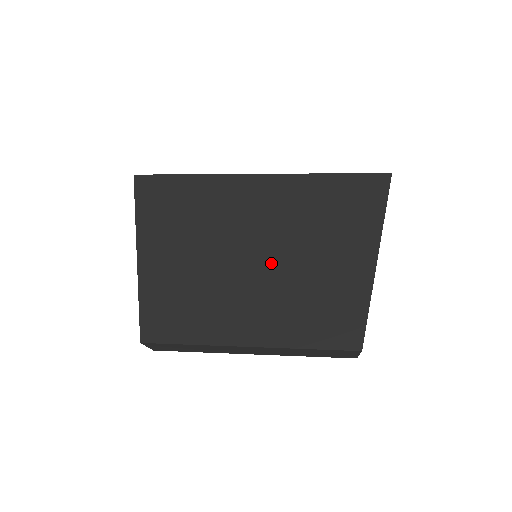
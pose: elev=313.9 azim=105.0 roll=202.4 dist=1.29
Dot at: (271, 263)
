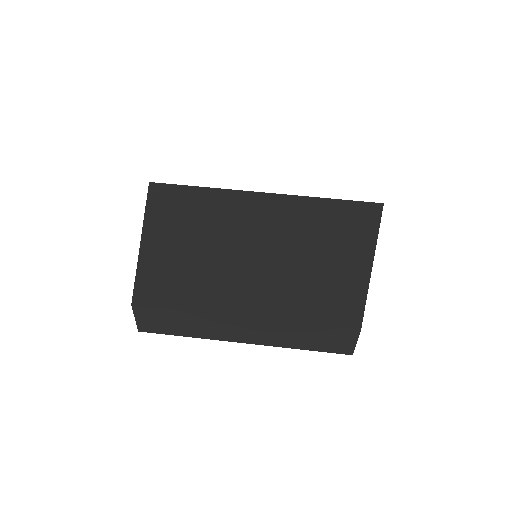
Dot at: (272, 254)
